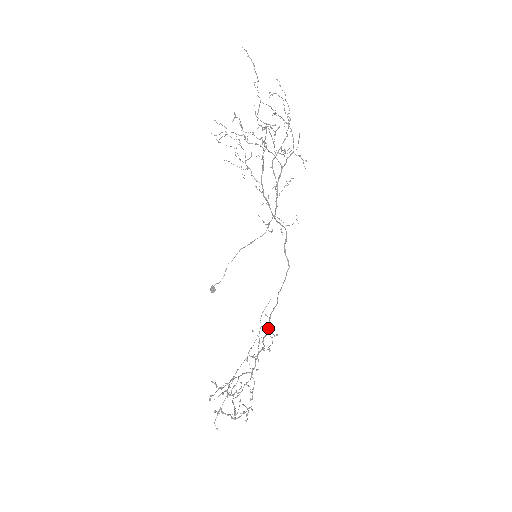
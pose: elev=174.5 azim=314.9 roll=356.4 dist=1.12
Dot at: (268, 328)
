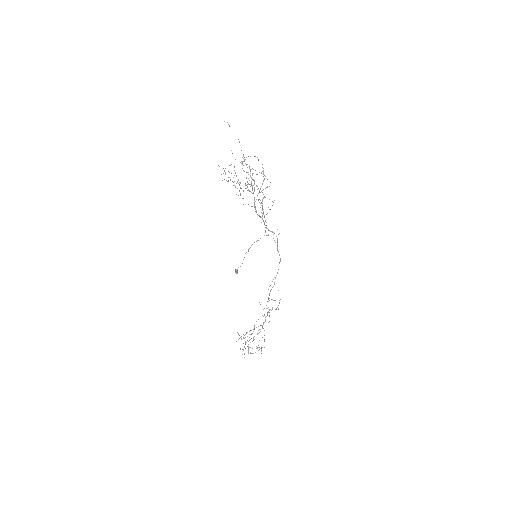
Dot at: occluded
